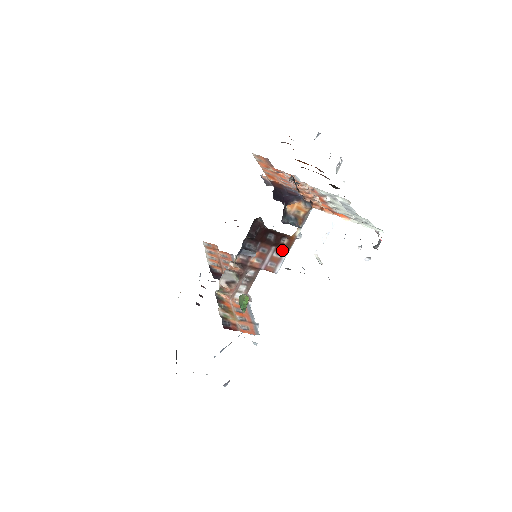
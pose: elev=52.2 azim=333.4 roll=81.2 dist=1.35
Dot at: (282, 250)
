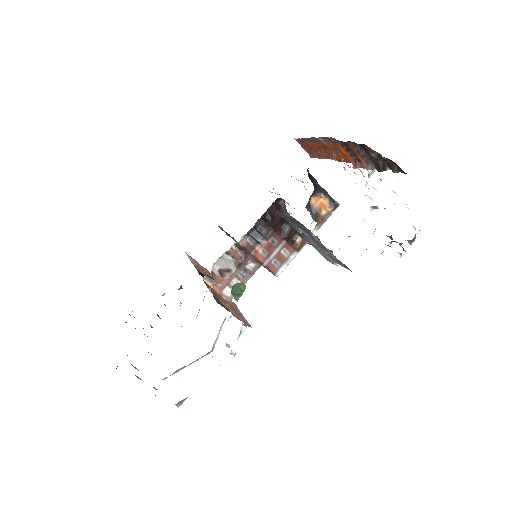
Dot at: (291, 249)
